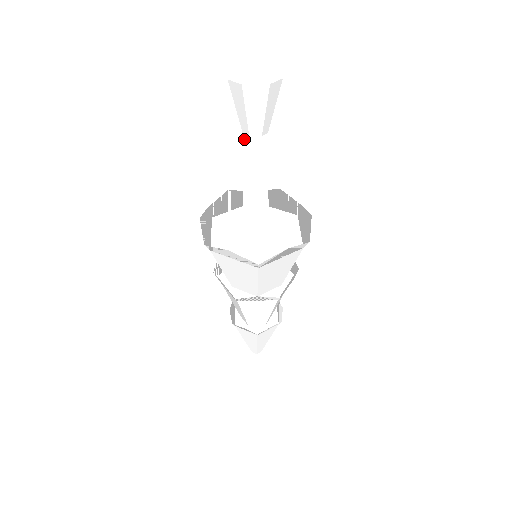
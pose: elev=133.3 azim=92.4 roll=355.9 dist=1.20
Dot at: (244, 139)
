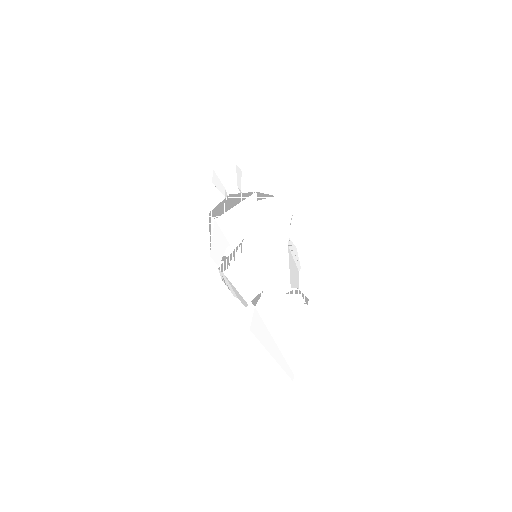
Dot at: (227, 190)
